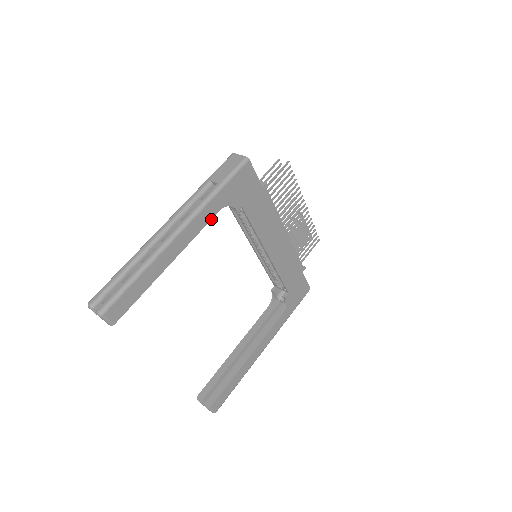
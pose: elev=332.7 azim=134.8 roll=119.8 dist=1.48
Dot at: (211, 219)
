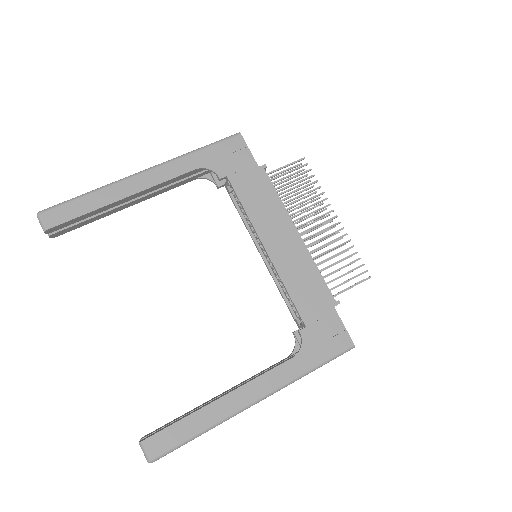
Dot at: (184, 174)
